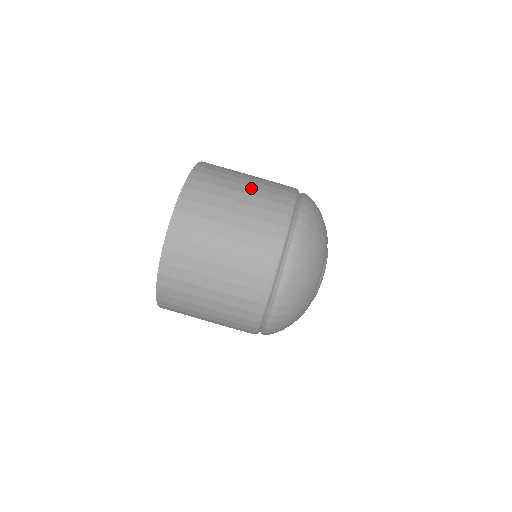
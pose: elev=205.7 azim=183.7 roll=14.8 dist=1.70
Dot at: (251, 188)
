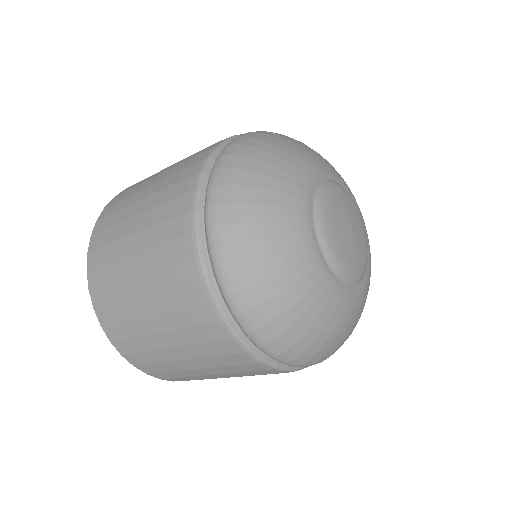
Dot at: occluded
